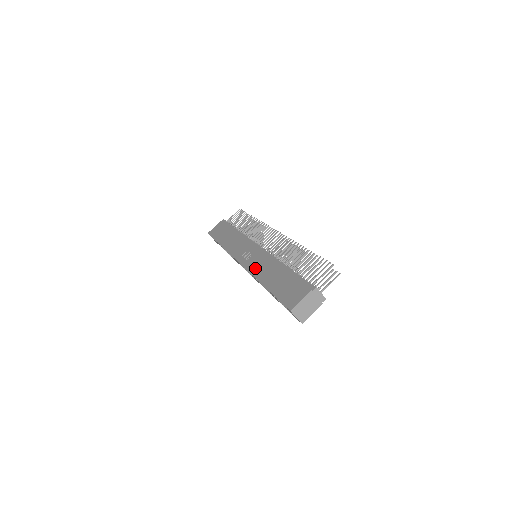
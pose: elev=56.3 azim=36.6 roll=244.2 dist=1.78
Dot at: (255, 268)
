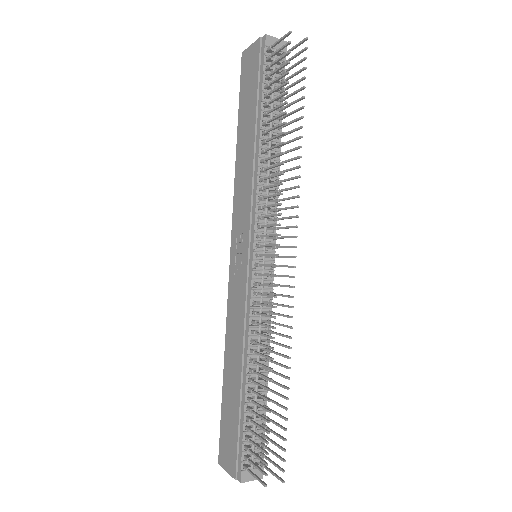
Dot at: (231, 314)
